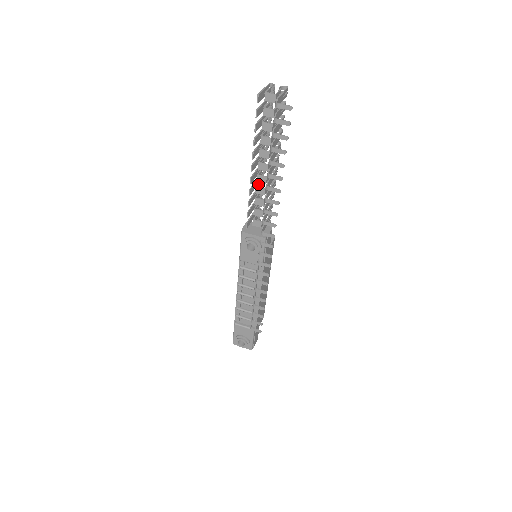
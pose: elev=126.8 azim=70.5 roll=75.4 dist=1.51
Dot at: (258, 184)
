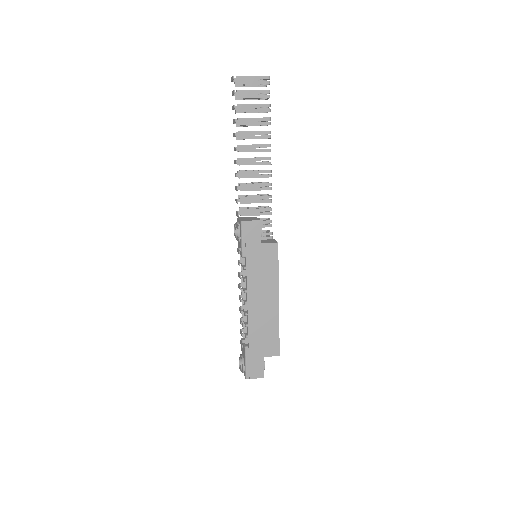
Dot at: (250, 170)
